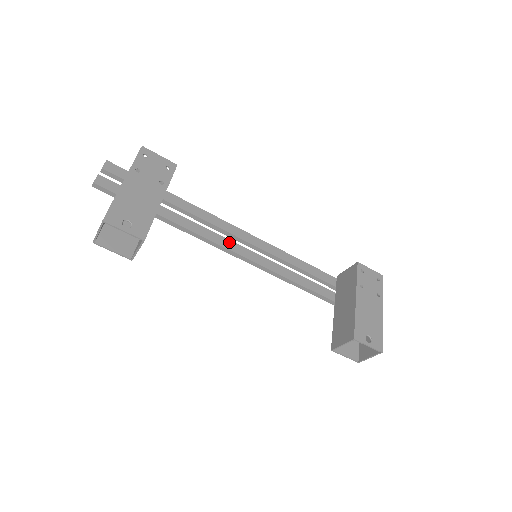
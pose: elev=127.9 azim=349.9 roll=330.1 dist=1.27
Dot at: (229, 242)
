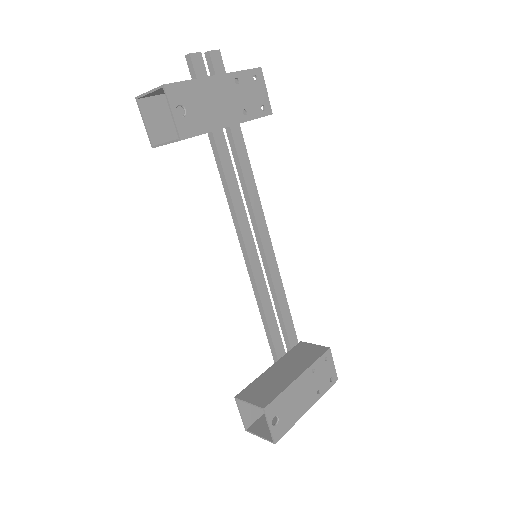
Dot at: (246, 222)
